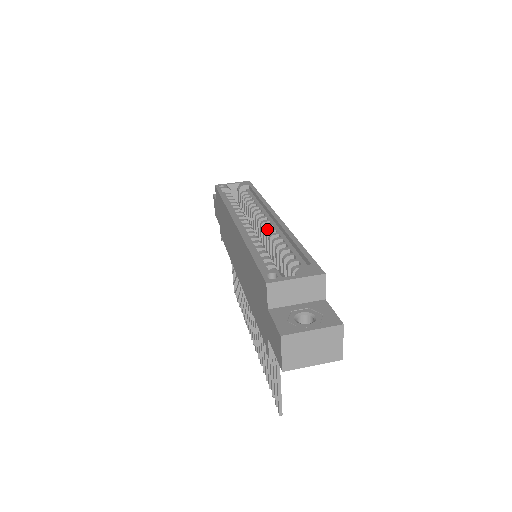
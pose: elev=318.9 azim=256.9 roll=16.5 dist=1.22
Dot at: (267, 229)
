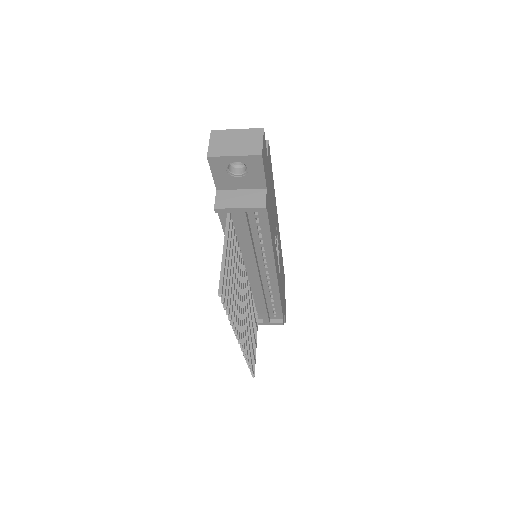
Dot at: occluded
